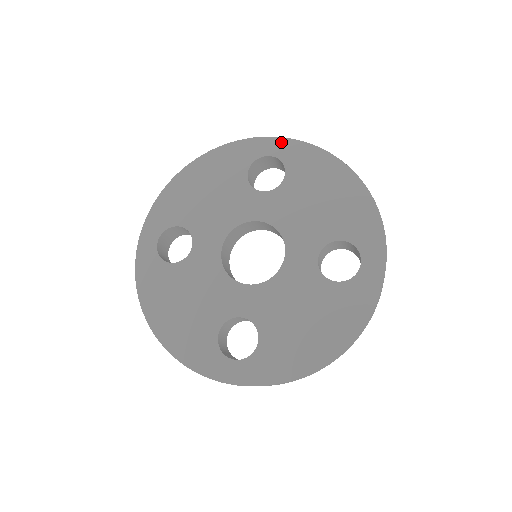
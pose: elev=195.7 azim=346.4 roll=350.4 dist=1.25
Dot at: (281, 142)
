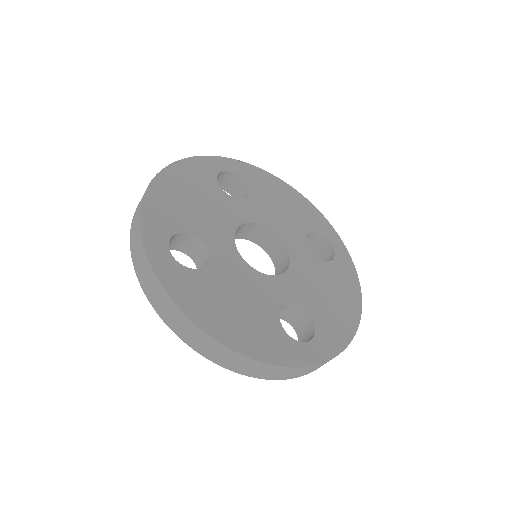
Dot at: (230, 161)
